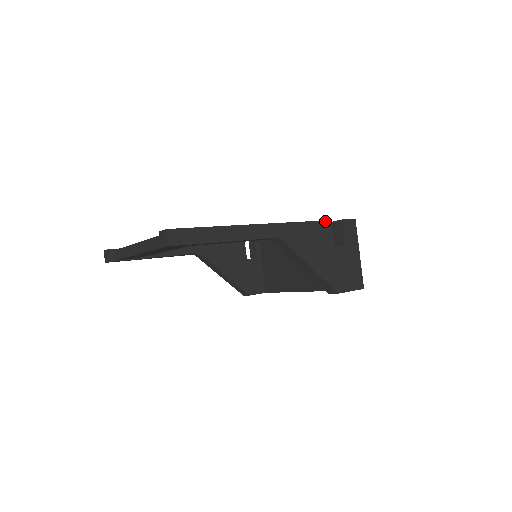
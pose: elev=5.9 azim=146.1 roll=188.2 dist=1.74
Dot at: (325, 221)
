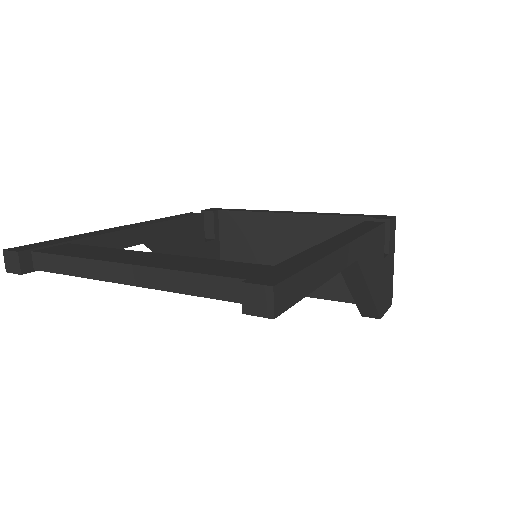
Dot at: (382, 225)
